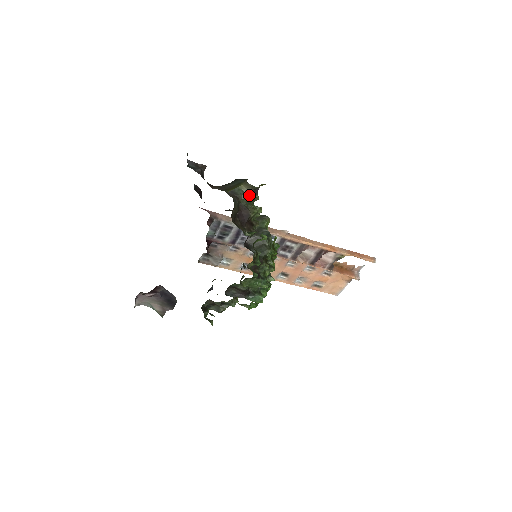
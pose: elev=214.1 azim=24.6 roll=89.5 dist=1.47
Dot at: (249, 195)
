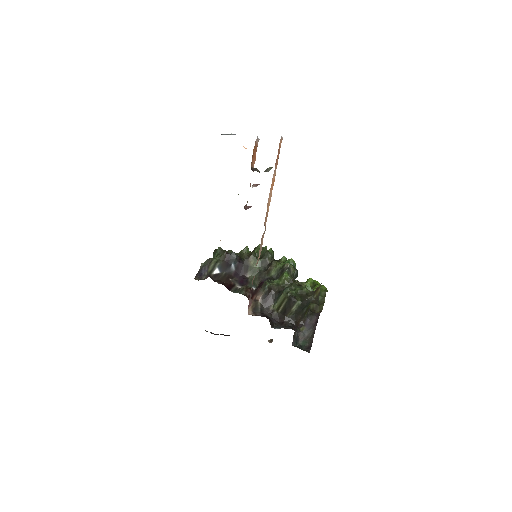
Dot at: occluded
